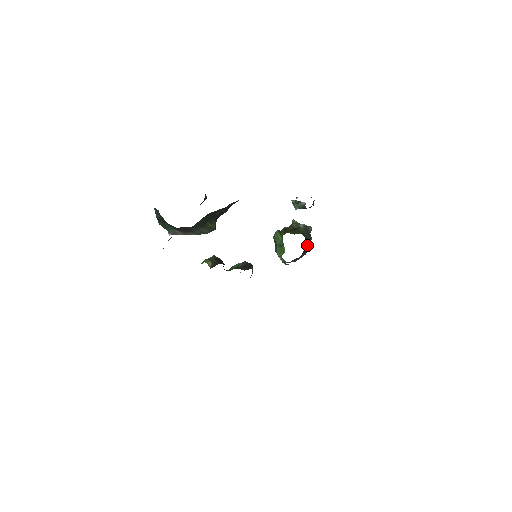
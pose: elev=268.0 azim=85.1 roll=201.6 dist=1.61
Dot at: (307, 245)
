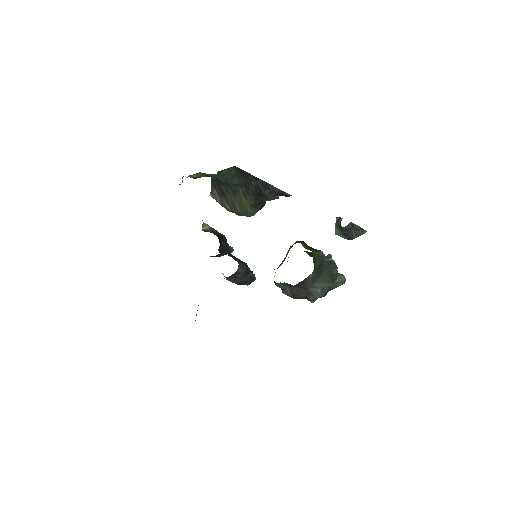
Dot at: (318, 284)
